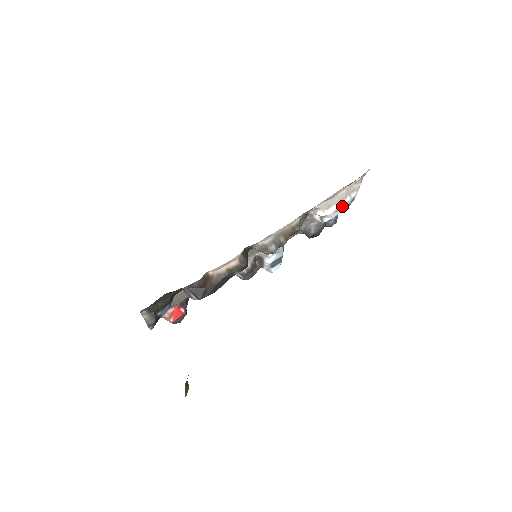
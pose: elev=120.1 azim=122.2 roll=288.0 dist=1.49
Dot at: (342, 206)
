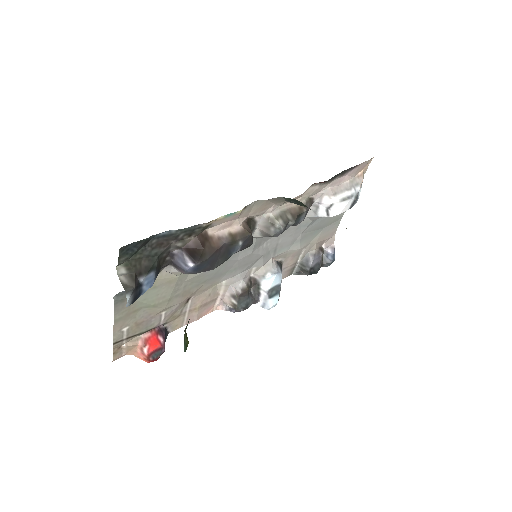
Dot at: (348, 197)
